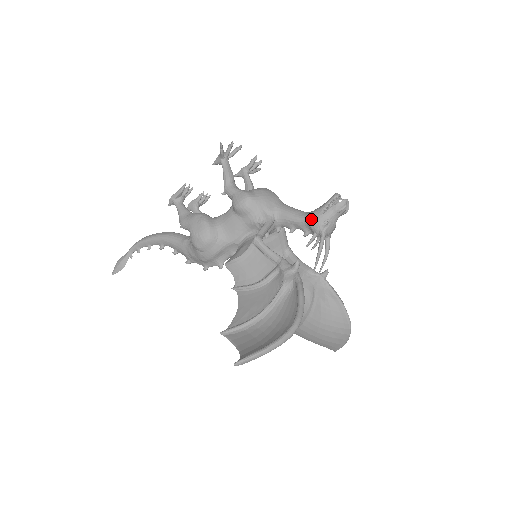
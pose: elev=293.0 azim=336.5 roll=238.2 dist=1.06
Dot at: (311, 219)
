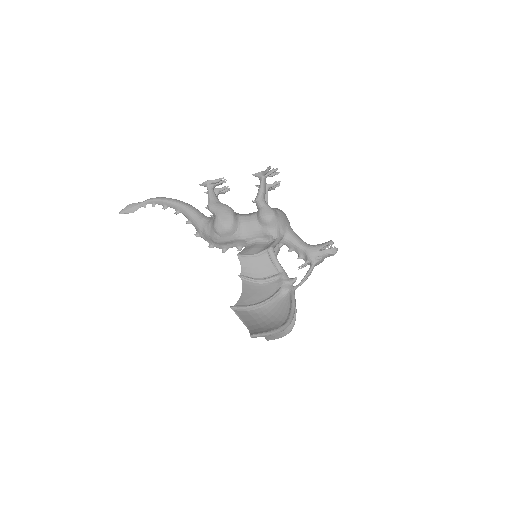
Dot at: (310, 251)
